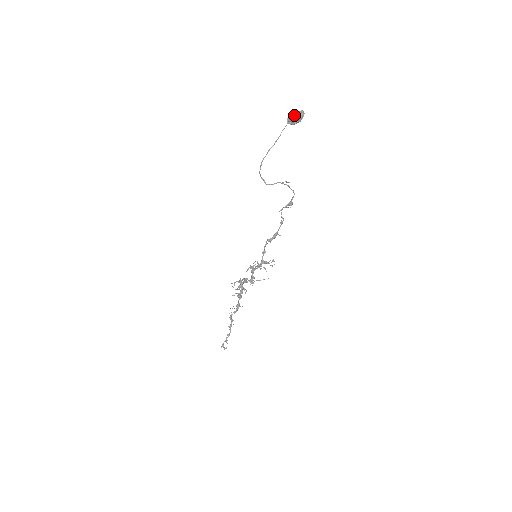
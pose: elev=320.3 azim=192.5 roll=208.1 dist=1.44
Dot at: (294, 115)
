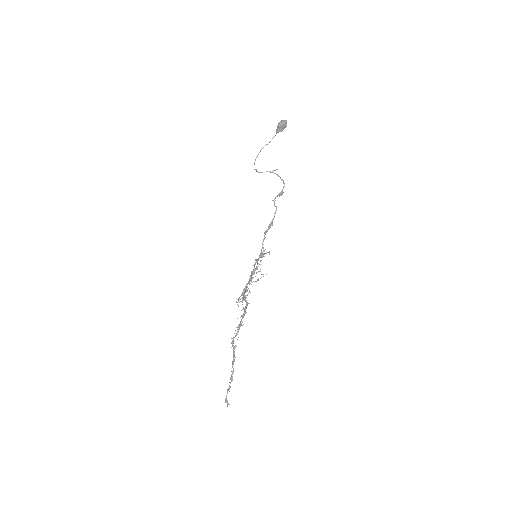
Dot at: (278, 123)
